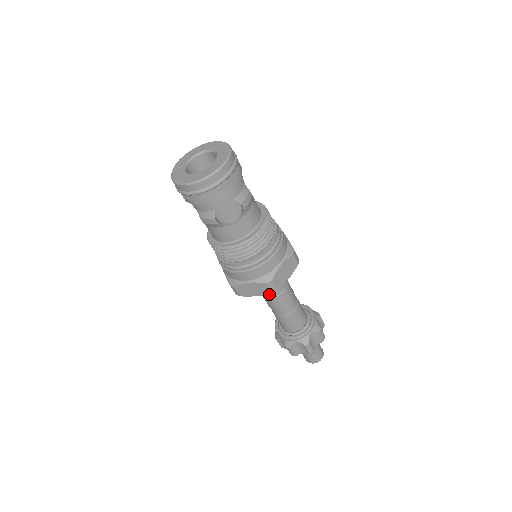
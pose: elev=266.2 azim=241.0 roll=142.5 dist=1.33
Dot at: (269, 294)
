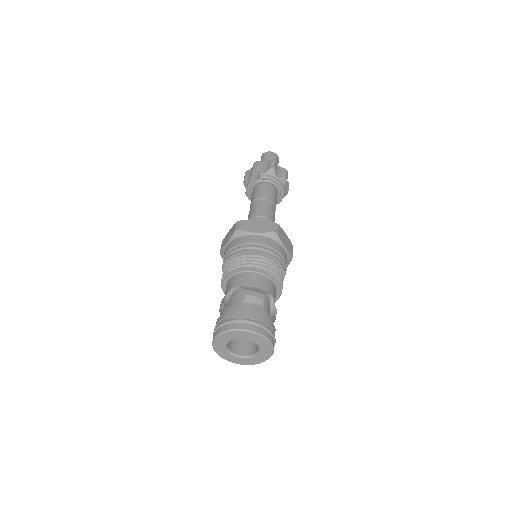
Dot at: occluded
